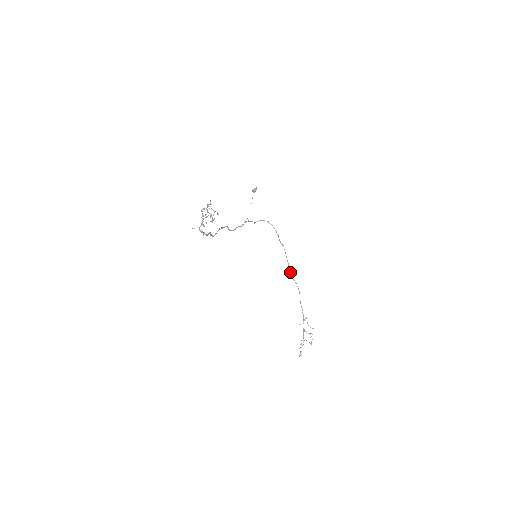
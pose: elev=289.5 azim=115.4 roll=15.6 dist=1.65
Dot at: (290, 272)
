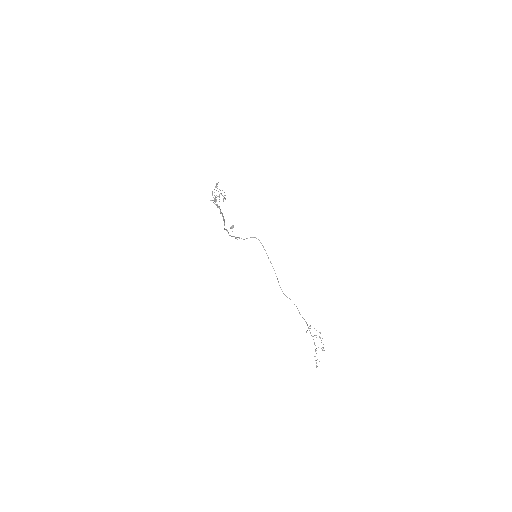
Dot at: (282, 291)
